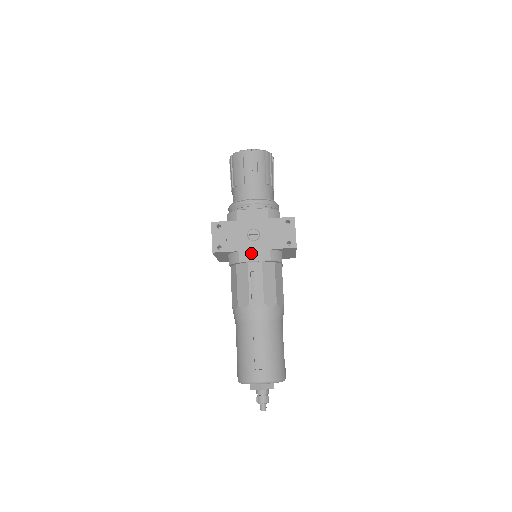
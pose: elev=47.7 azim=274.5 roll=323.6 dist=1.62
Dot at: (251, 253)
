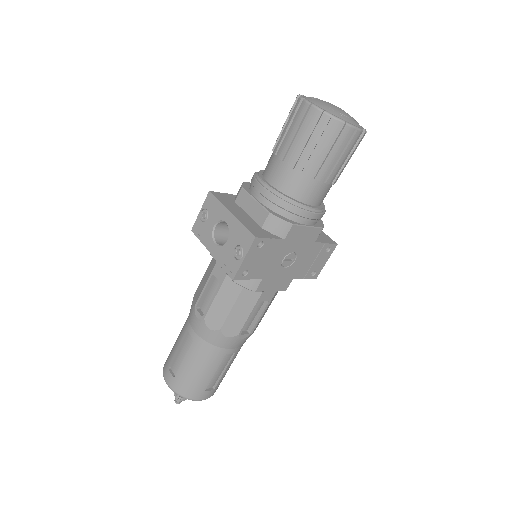
Dot at: (274, 282)
